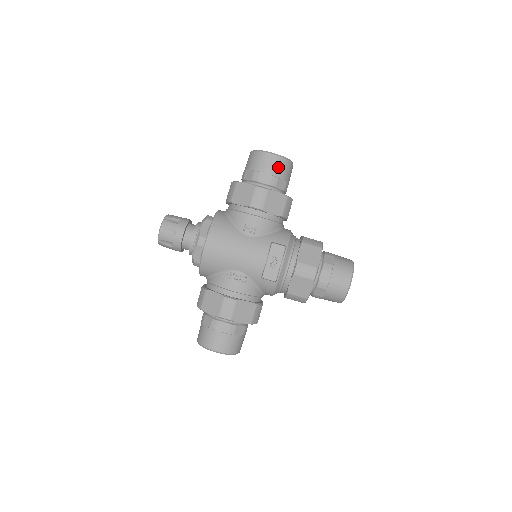
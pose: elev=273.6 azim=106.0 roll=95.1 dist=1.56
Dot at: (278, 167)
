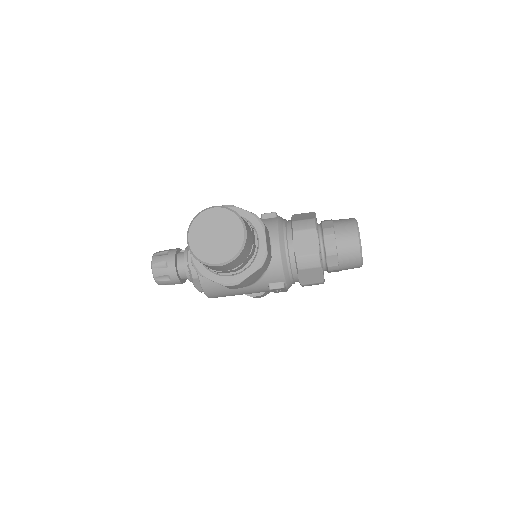
Dot at: (234, 265)
